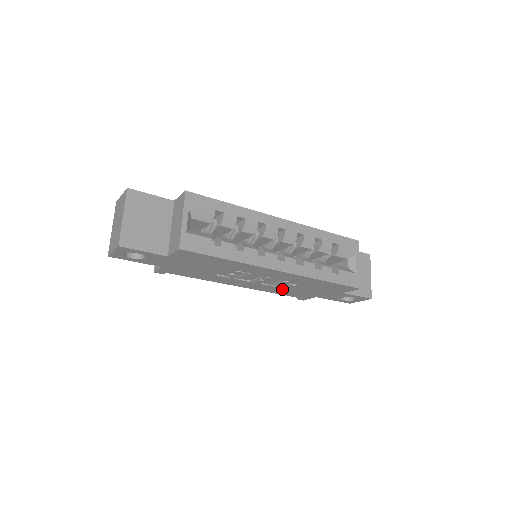
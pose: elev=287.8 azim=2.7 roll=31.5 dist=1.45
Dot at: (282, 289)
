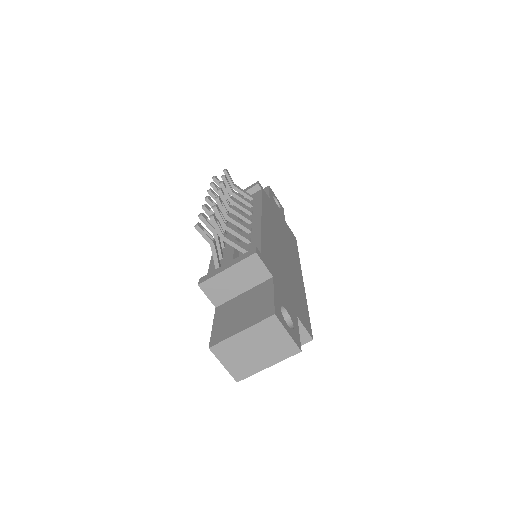
Dot at: occluded
